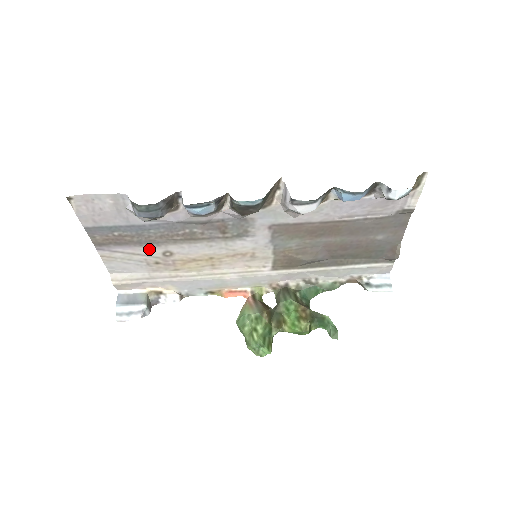
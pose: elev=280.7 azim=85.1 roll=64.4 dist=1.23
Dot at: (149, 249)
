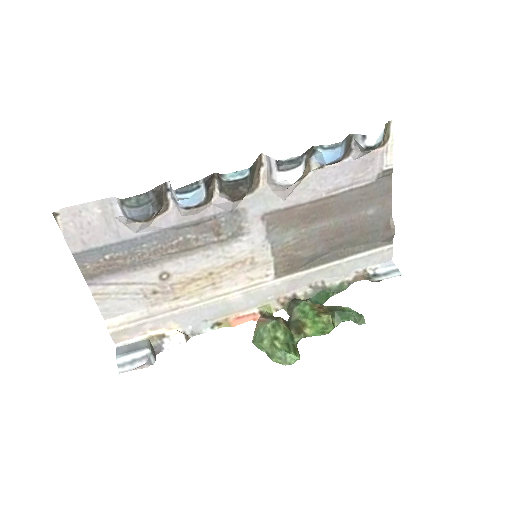
Dot at: (144, 273)
